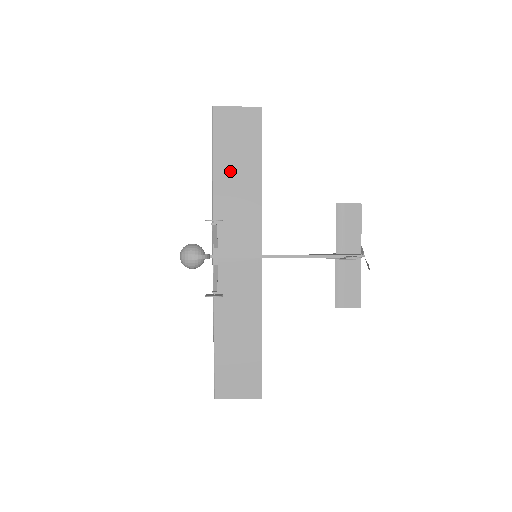
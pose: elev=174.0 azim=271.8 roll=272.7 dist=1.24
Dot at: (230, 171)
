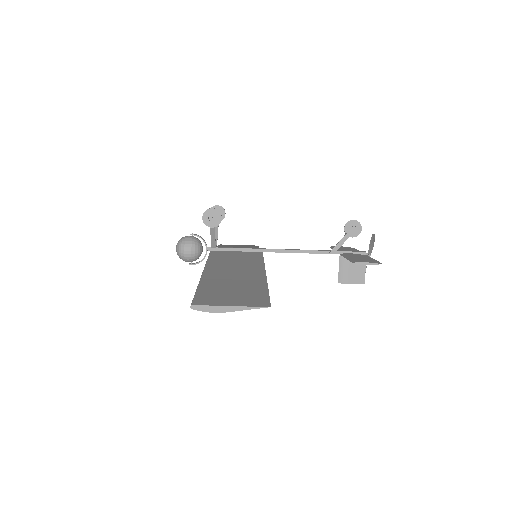
Dot at: occluded
